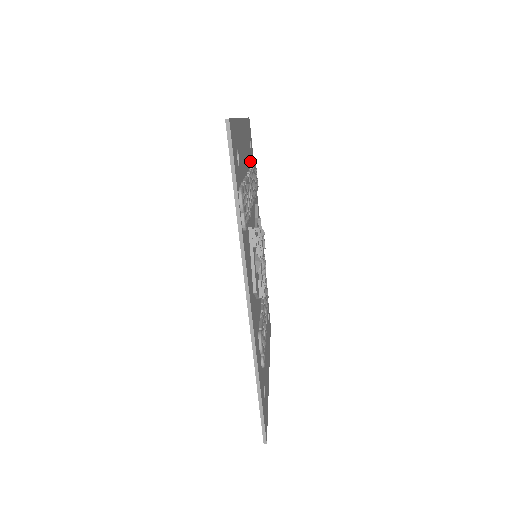
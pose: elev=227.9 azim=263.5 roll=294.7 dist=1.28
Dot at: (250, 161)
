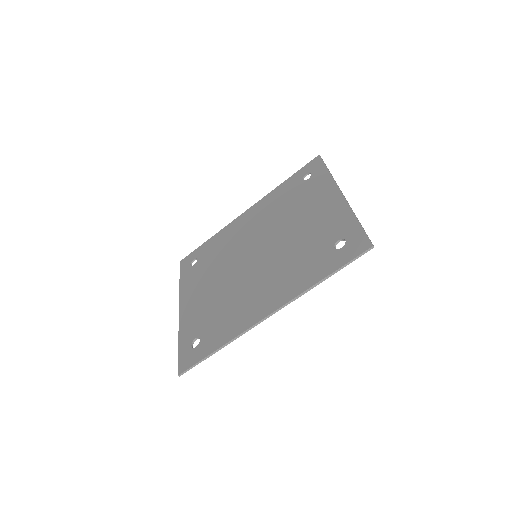
Dot at: occluded
